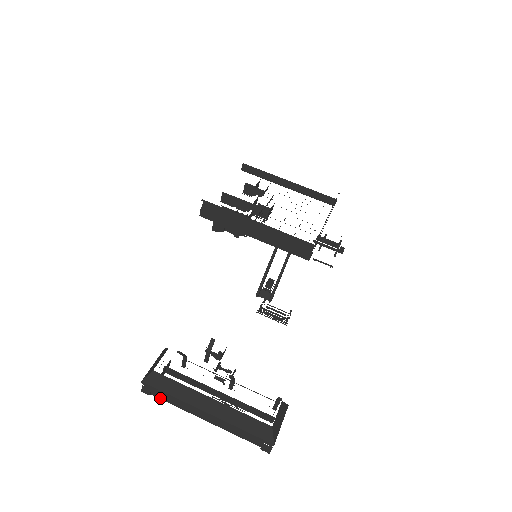
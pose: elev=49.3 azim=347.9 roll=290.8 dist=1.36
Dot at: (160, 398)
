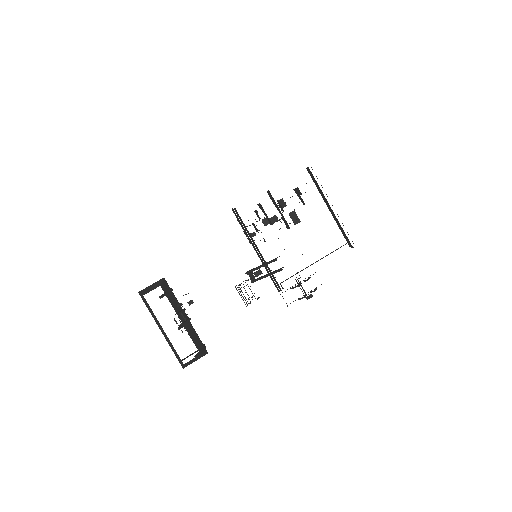
Dot at: occluded
